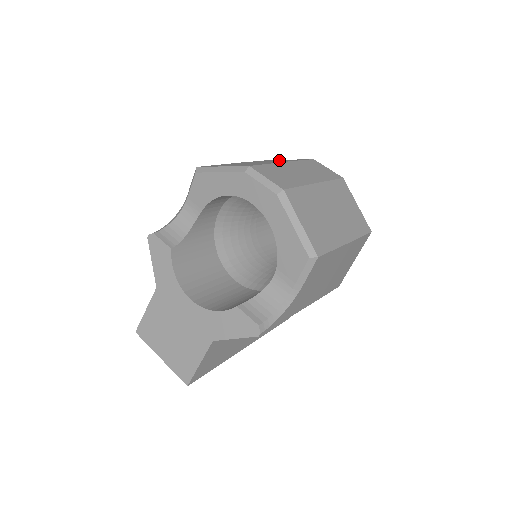
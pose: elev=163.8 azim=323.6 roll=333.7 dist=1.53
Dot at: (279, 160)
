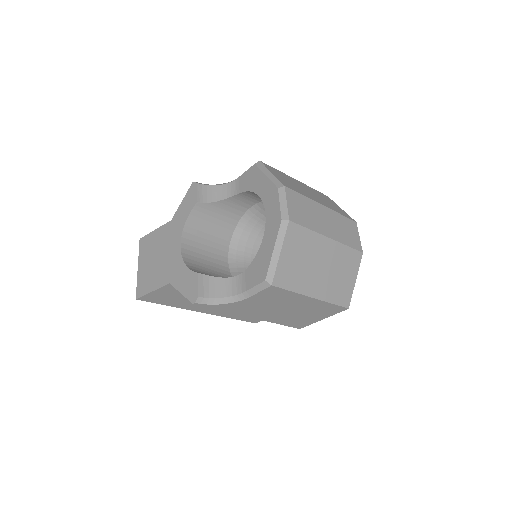
Dot at: (332, 203)
